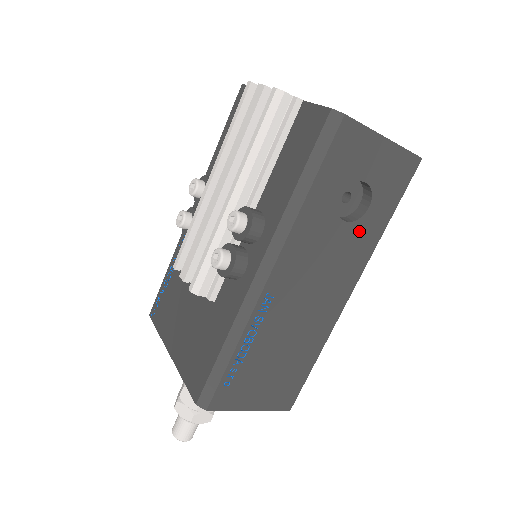
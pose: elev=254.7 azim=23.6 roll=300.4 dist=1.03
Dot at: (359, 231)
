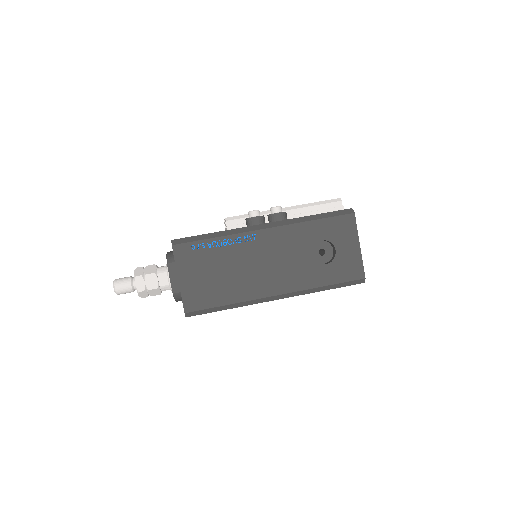
Dot at: (312, 269)
